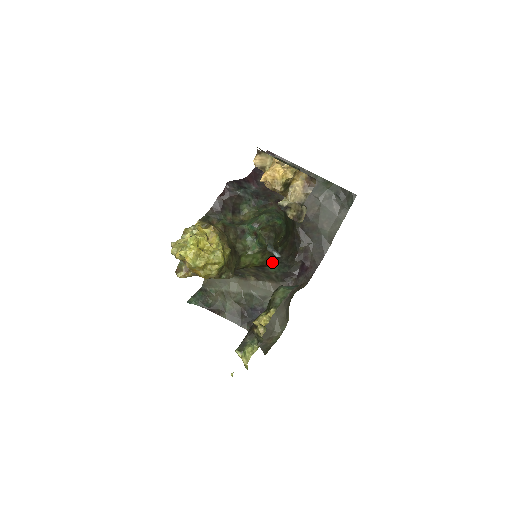
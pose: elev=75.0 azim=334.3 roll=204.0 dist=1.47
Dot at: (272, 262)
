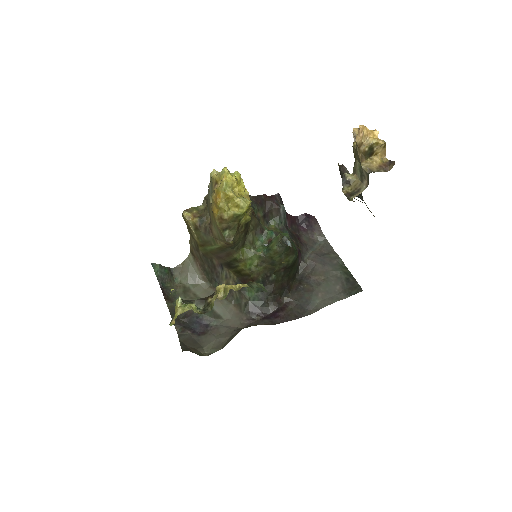
Dot at: (257, 282)
